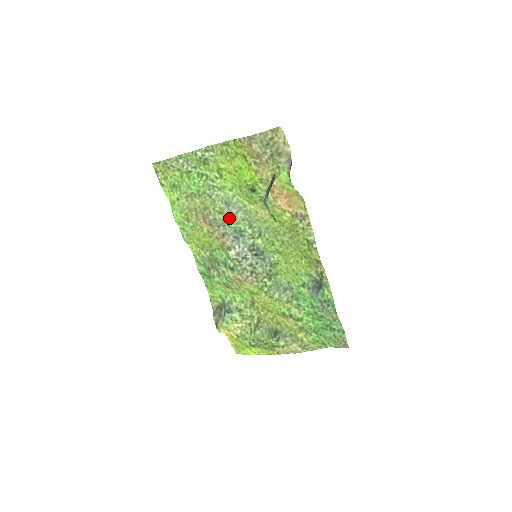
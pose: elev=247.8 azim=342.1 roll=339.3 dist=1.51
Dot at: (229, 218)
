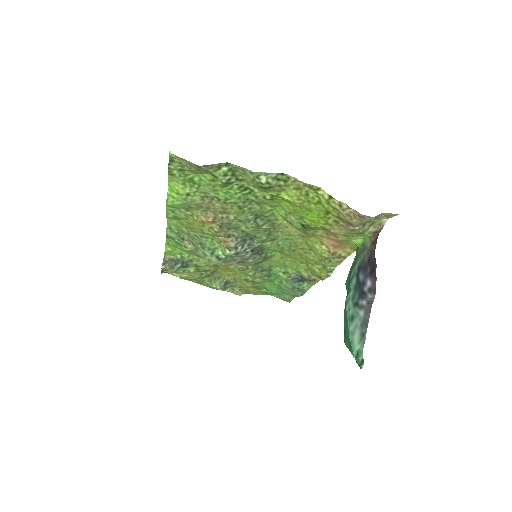
Dot at: (250, 228)
